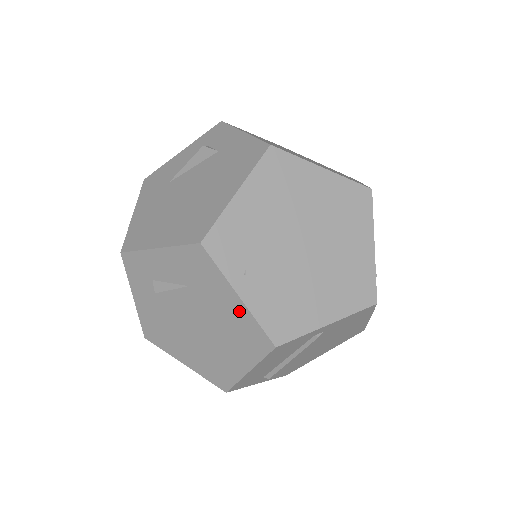
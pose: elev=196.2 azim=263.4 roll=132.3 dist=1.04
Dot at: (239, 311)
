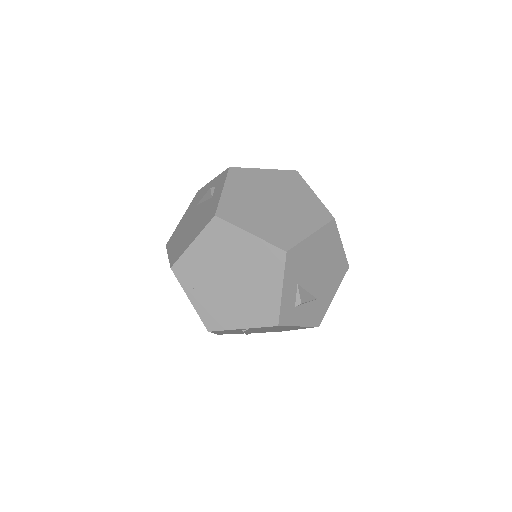
Dot at: occluded
